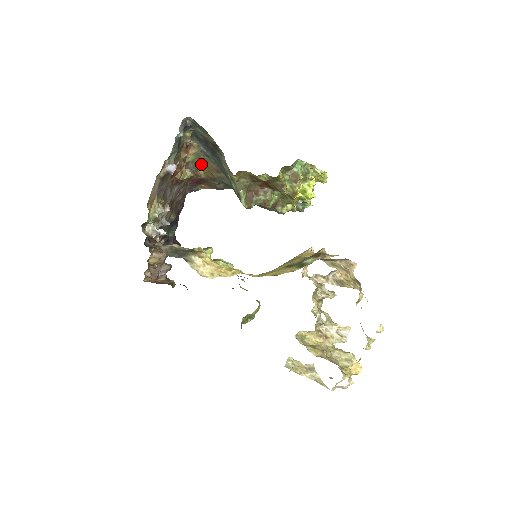
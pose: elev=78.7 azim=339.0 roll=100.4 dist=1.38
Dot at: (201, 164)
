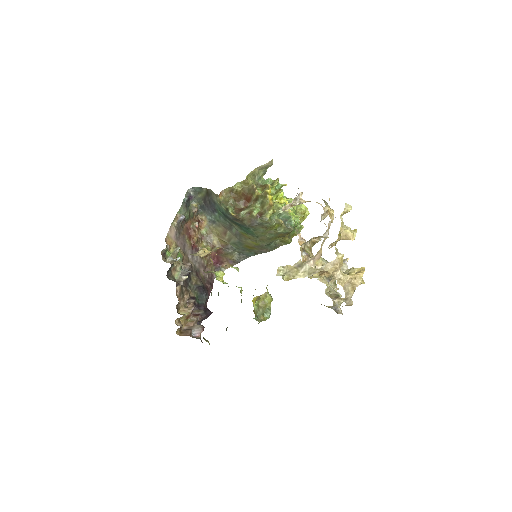
Dot at: (213, 235)
